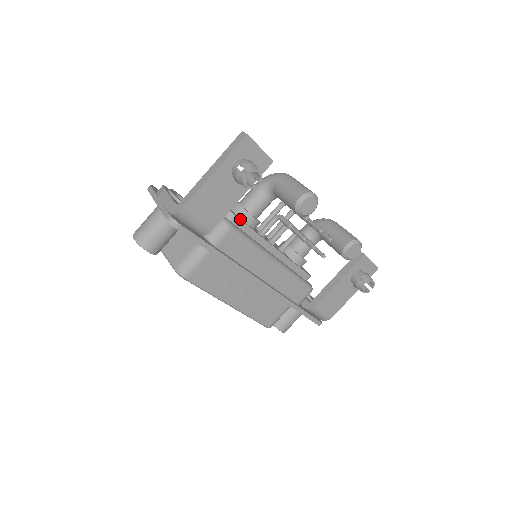
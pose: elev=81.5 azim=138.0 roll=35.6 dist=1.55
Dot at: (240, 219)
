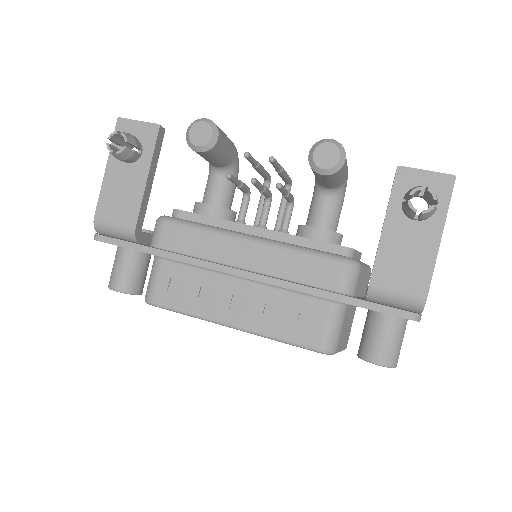
Dot at: (186, 211)
